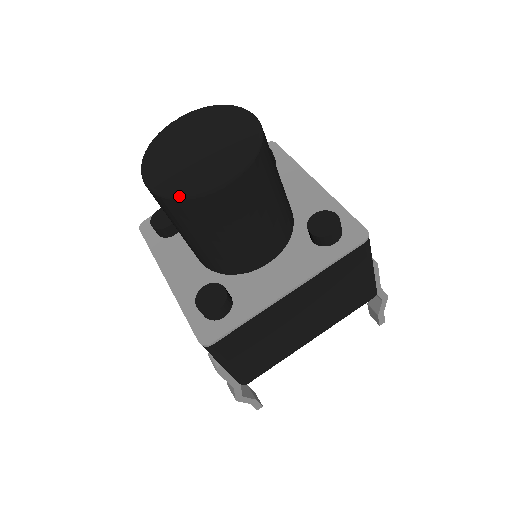
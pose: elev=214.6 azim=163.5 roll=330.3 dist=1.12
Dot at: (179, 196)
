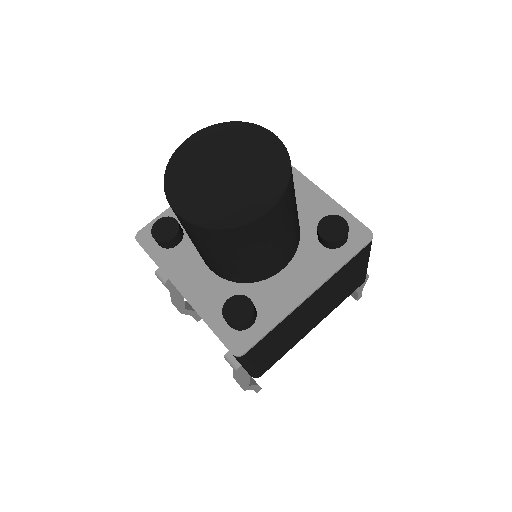
Dot at: (220, 225)
